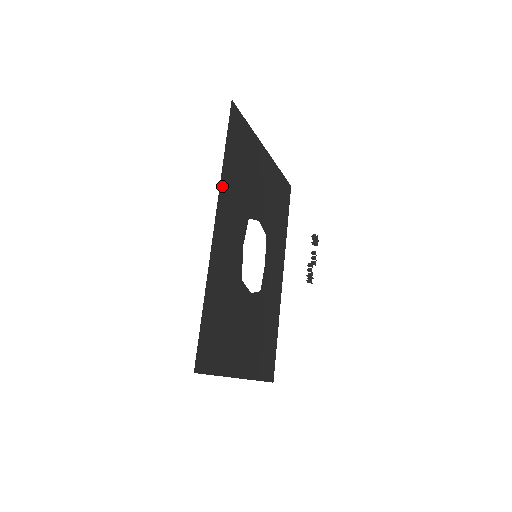
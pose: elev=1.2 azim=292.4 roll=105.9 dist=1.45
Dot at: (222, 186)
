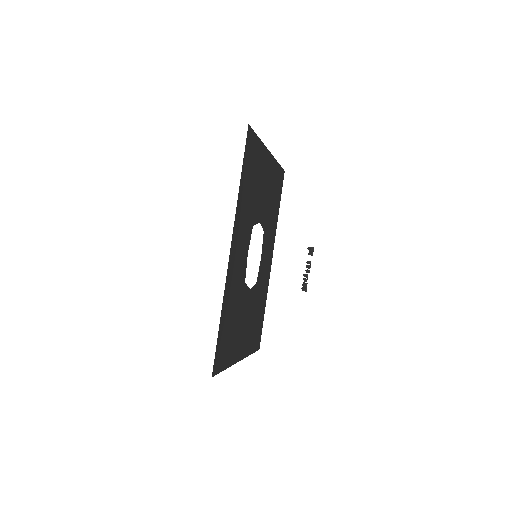
Dot at: (237, 212)
